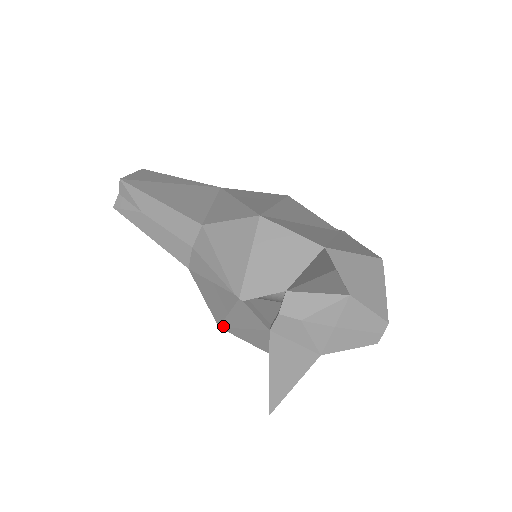
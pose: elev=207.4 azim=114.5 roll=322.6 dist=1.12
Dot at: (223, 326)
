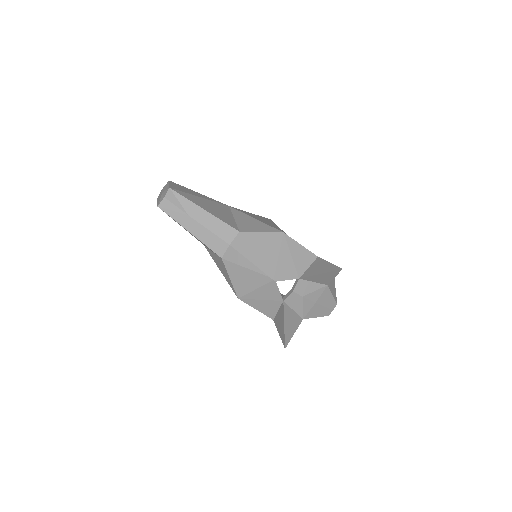
Dot at: (243, 298)
